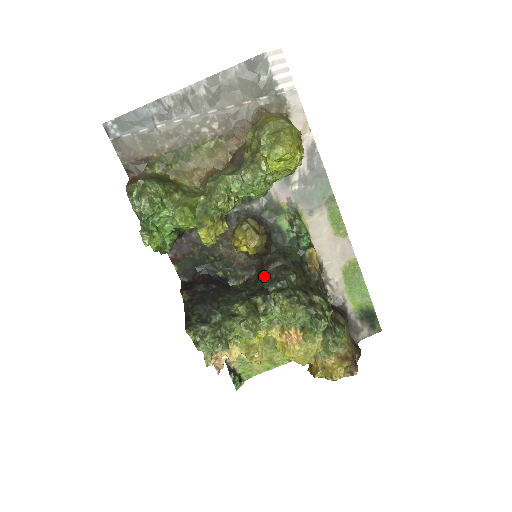
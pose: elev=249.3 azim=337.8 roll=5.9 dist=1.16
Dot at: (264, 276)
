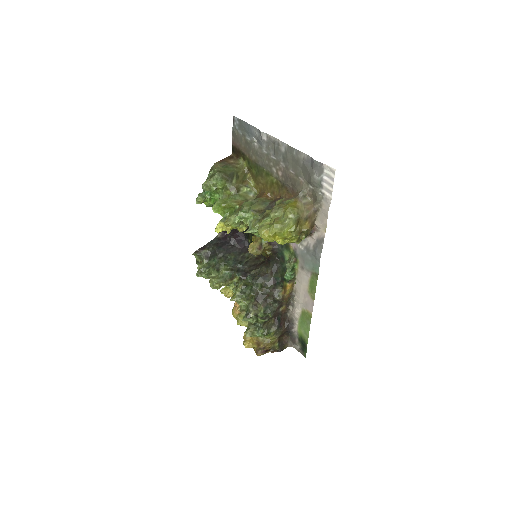
Dot at: (257, 268)
